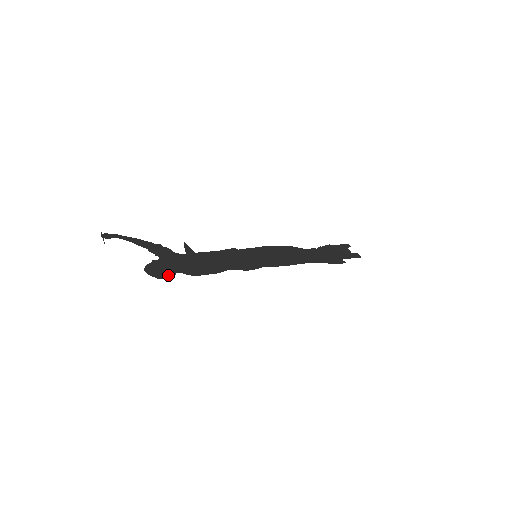
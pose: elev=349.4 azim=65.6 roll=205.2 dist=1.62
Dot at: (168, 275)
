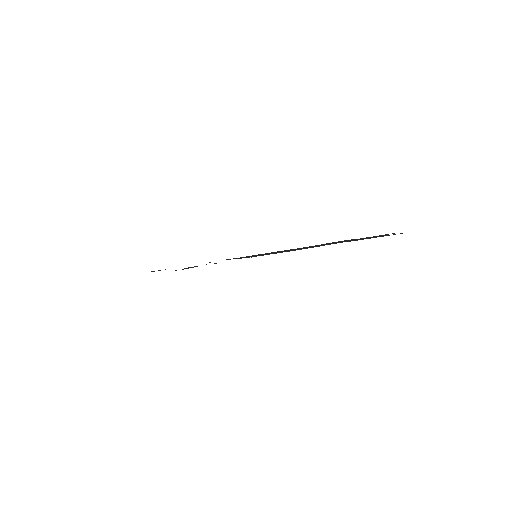
Dot at: (159, 270)
